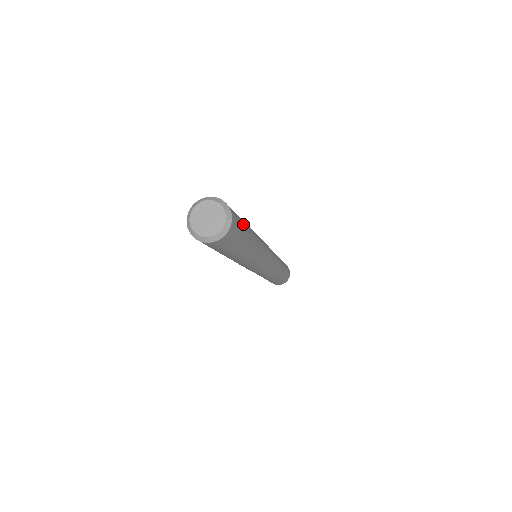
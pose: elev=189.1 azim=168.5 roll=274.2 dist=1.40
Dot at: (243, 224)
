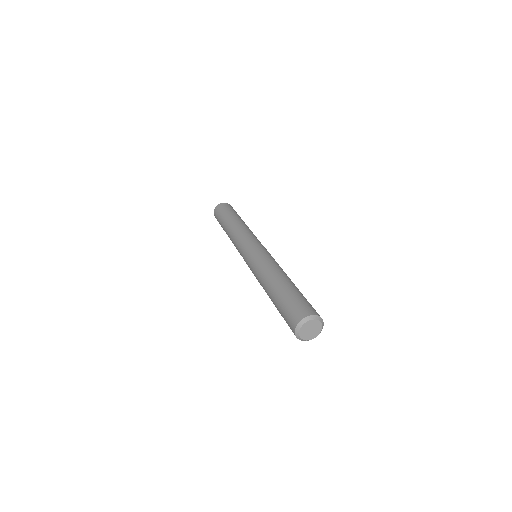
Dot at: occluded
